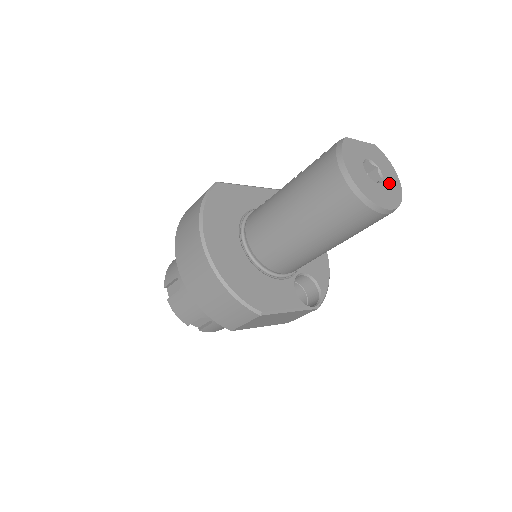
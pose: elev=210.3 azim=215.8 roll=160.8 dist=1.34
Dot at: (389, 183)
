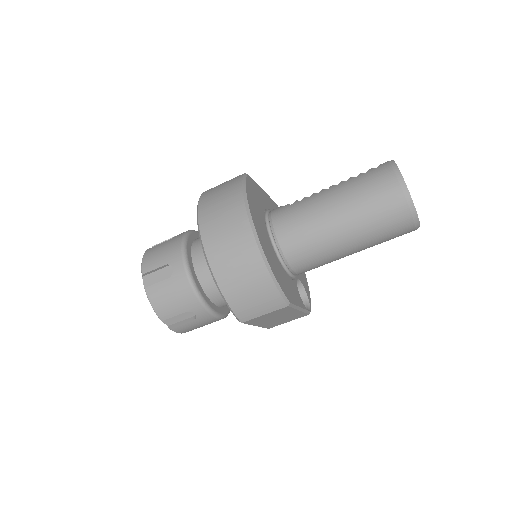
Dot at: occluded
